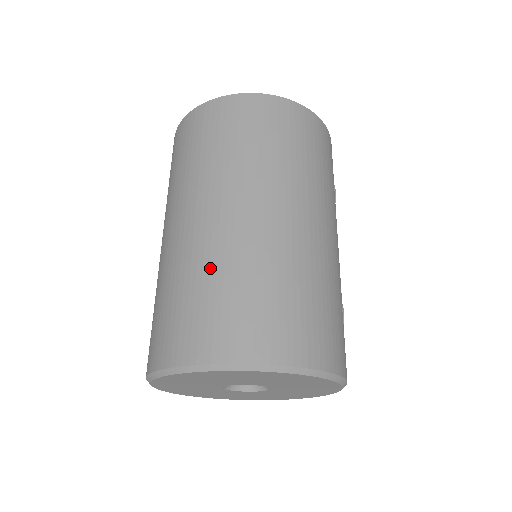
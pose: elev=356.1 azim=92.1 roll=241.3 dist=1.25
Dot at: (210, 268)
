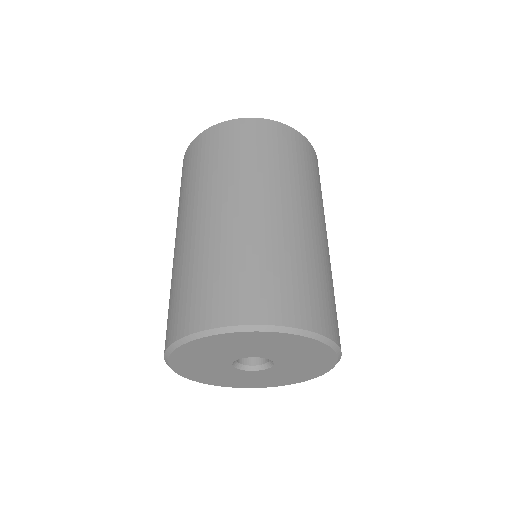
Dot at: (233, 250)
